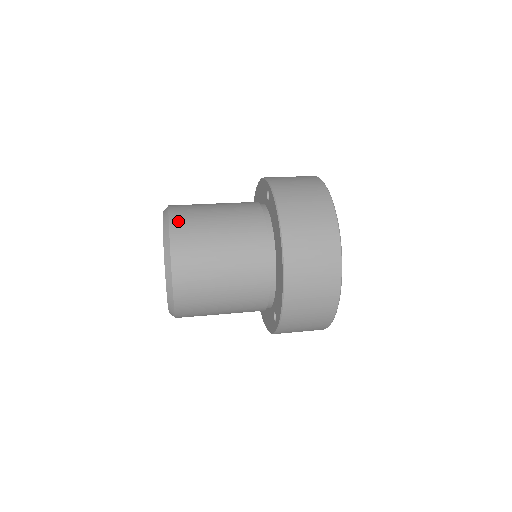
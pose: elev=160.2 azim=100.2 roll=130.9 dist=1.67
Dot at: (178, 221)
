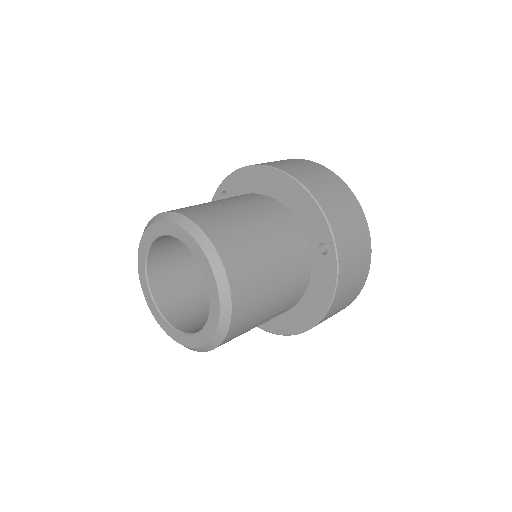
Dot at: occluded
